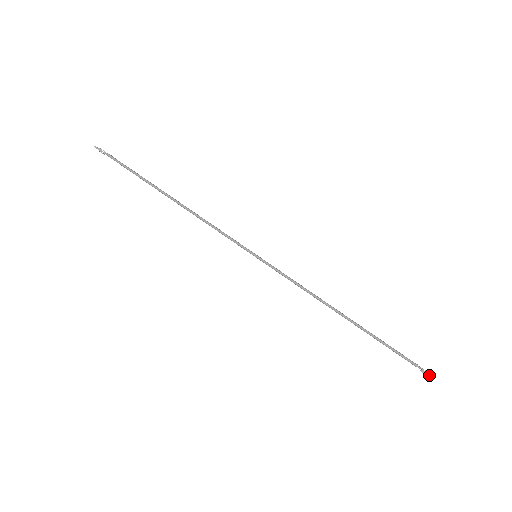
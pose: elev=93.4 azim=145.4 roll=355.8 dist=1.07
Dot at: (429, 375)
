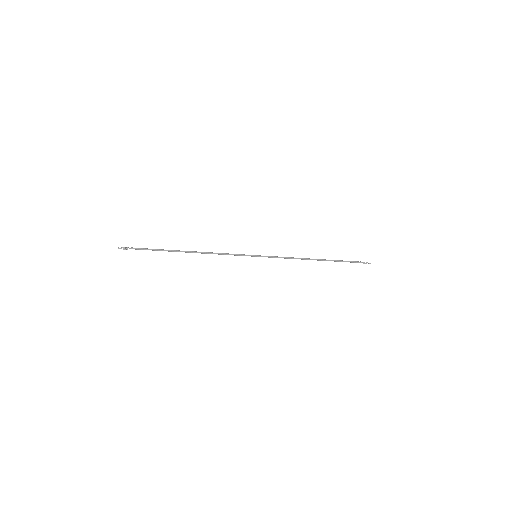
Dot at: (368, 263)
